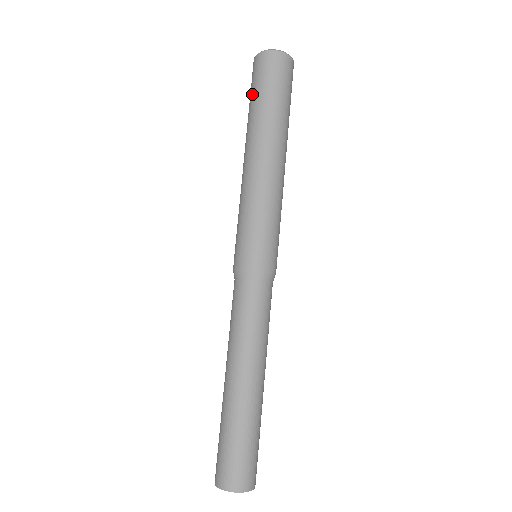
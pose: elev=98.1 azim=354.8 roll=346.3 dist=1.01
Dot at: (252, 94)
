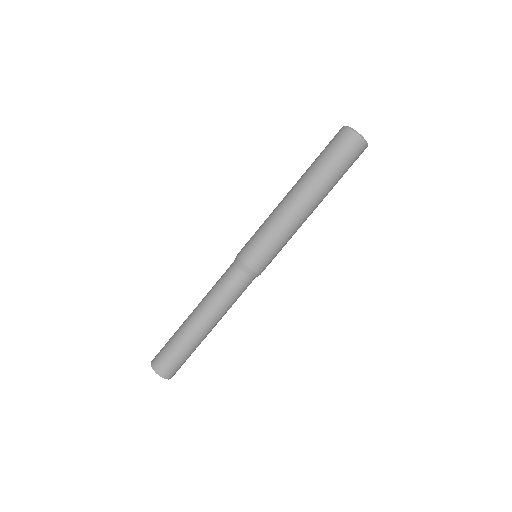
Dot at: (325, 153)
